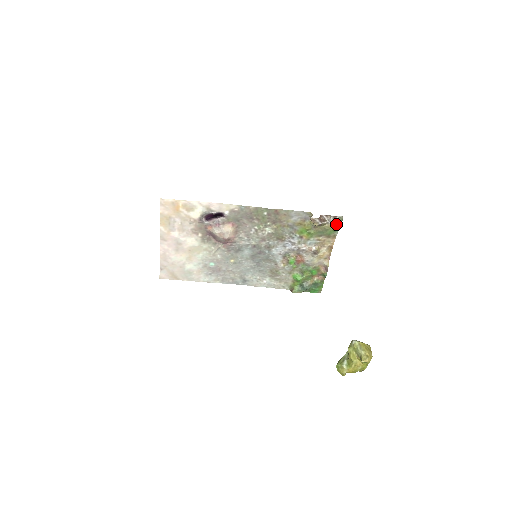
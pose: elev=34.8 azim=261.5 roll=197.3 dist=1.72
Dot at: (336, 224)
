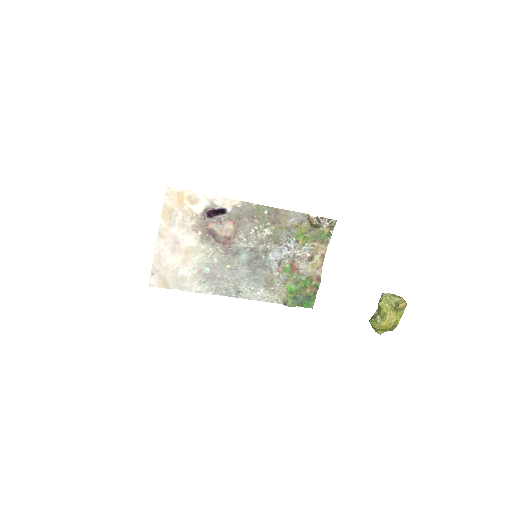
Dot at: (329, 228)
